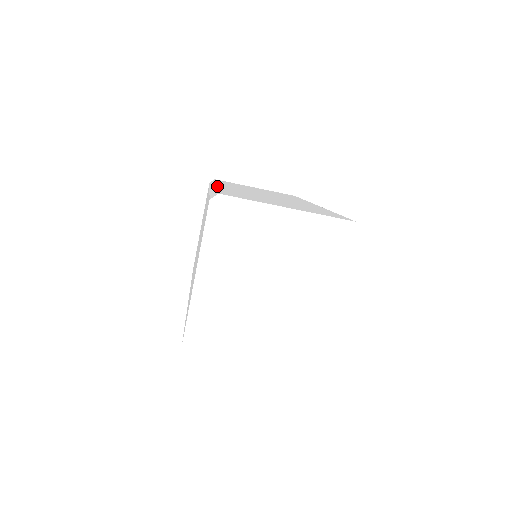
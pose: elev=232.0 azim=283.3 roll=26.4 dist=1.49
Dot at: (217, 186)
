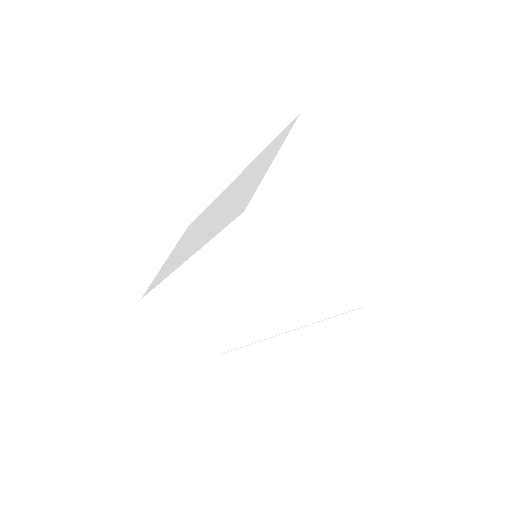
Dot at: occluded
